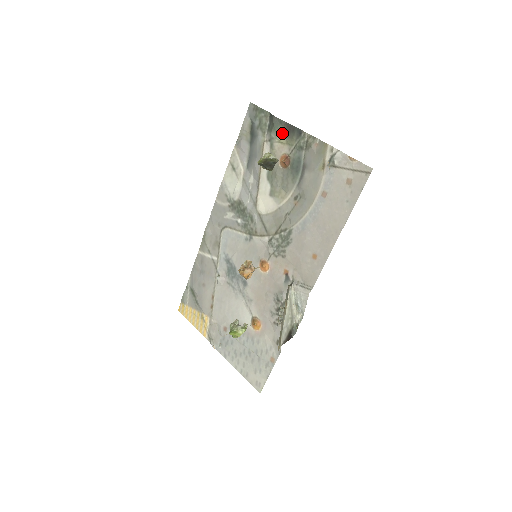
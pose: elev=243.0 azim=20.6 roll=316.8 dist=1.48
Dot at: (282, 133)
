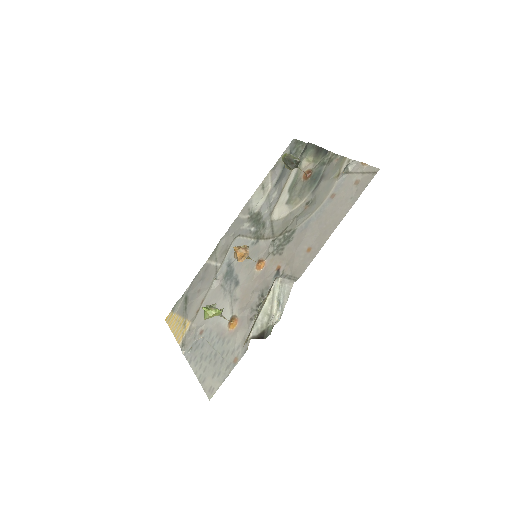
Dot at: (311, 153)
